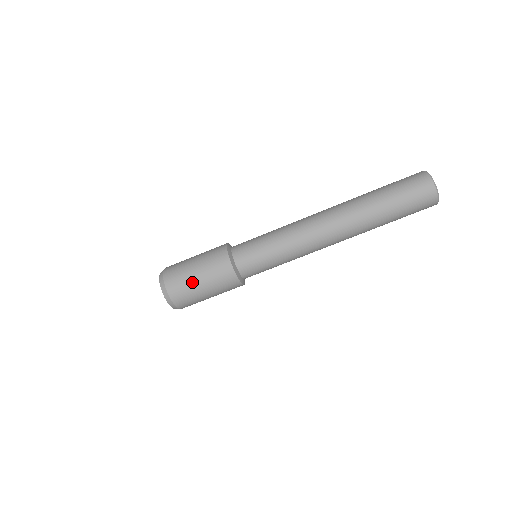
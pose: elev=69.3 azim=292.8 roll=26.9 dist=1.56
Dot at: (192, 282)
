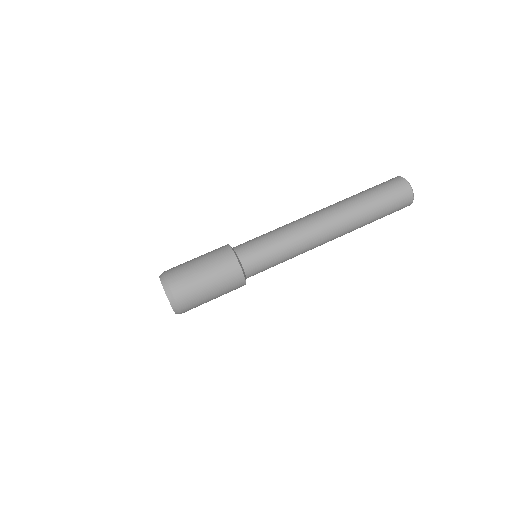
Dot at: occluded
